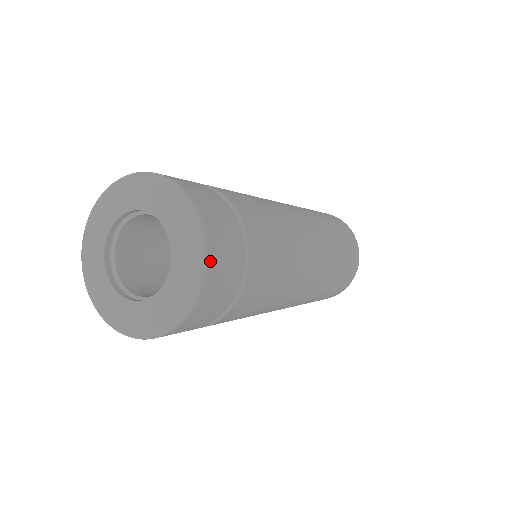
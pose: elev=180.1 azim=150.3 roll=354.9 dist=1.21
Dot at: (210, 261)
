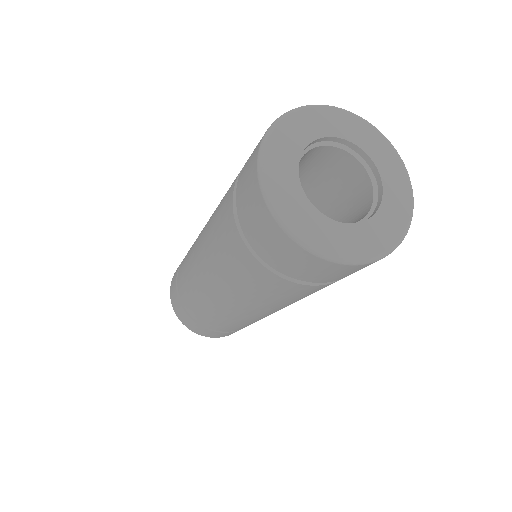
Dot at: occluded
